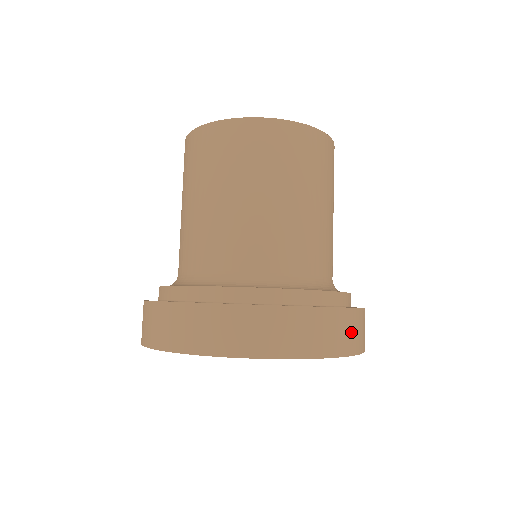
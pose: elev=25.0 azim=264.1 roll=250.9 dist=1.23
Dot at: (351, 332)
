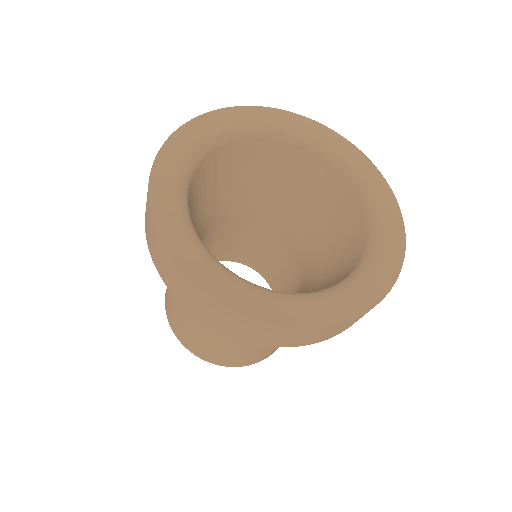
Dot at: occluded
